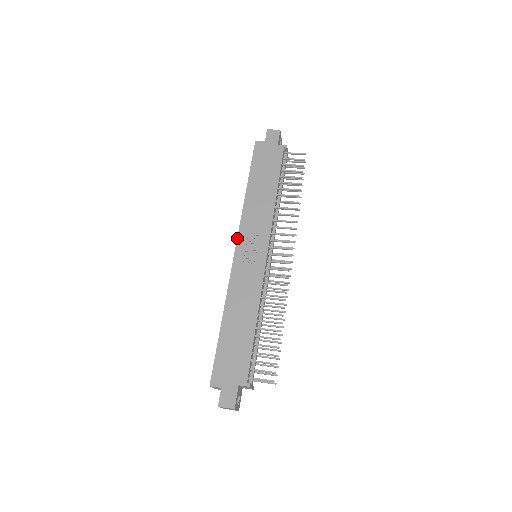
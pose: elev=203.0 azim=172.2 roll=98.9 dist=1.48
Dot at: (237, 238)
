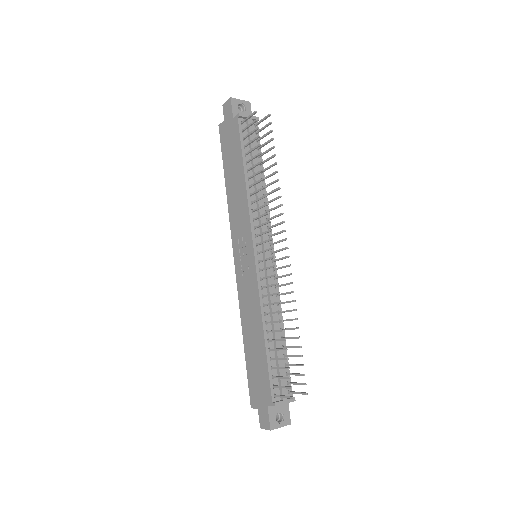
Dot at: (232, 246)
